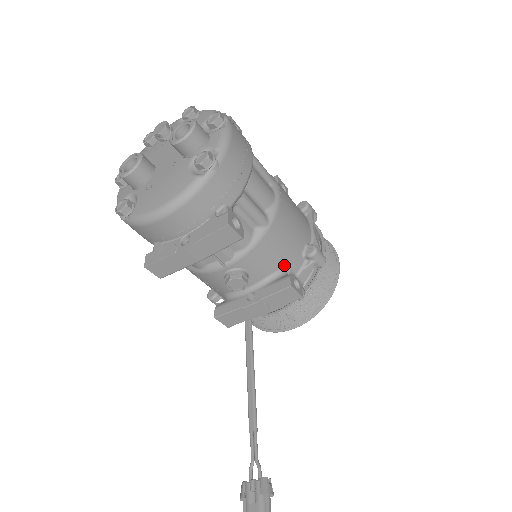
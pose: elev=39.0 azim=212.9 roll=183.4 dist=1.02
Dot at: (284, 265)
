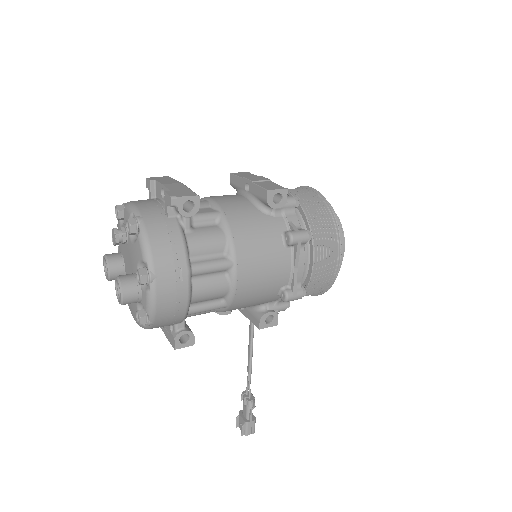
Dot at: (260, 304)
